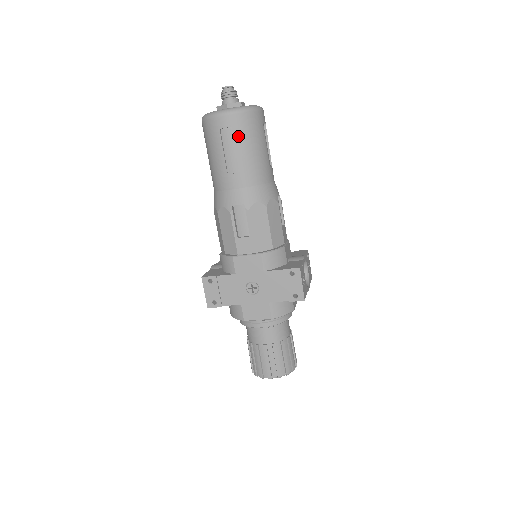
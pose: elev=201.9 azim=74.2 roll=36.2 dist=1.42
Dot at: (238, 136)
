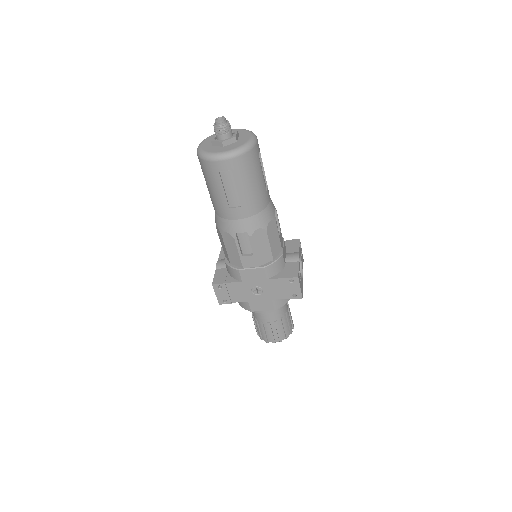
Dot at: (237, 177)
